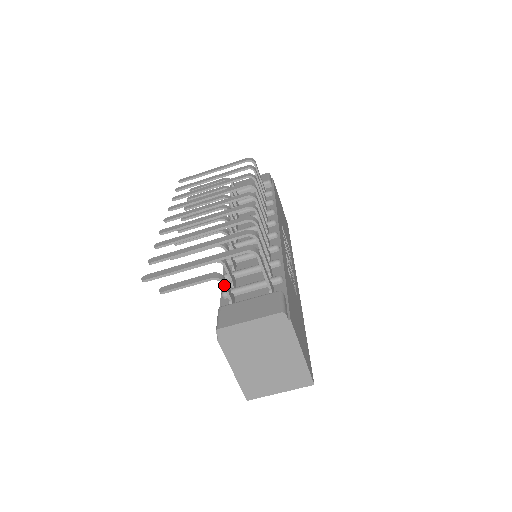
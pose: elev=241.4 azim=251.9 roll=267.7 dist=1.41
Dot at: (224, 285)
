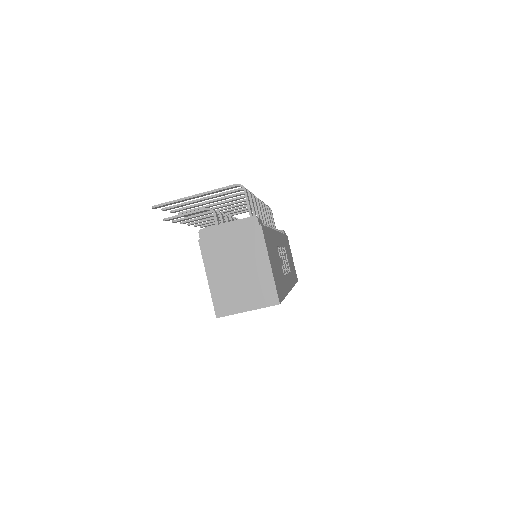
Dot at: (215, 215)
